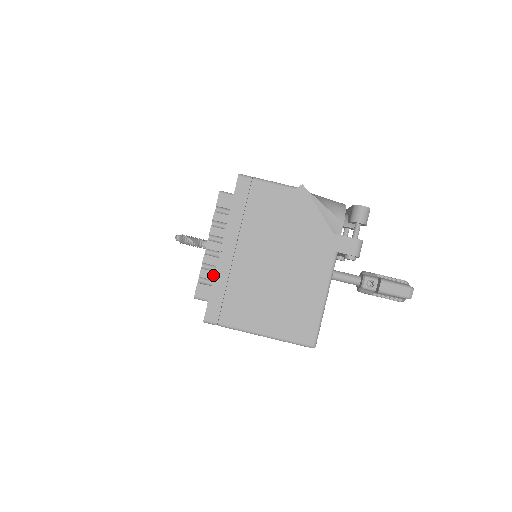
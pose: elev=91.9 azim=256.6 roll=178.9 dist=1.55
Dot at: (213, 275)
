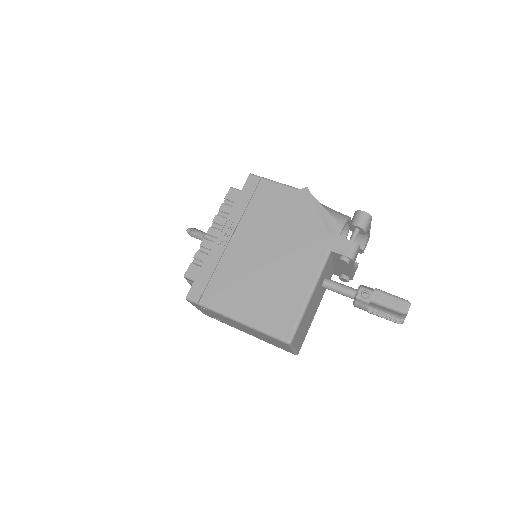
Dot at: (207, 258)
